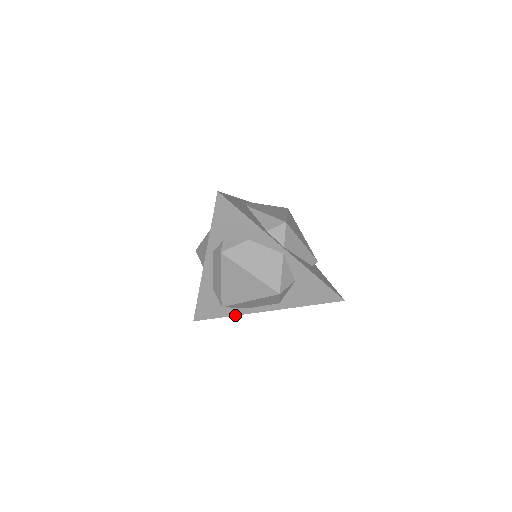
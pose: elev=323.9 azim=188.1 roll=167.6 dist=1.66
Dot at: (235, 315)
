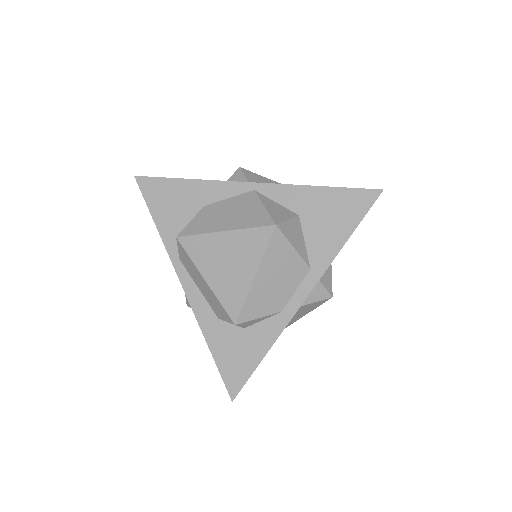
Dot at: (274, 341)
